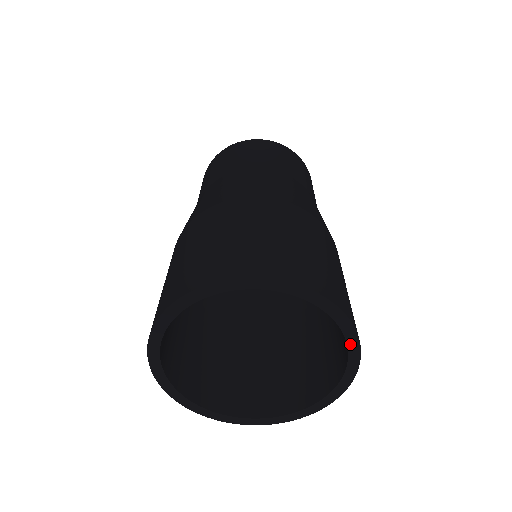
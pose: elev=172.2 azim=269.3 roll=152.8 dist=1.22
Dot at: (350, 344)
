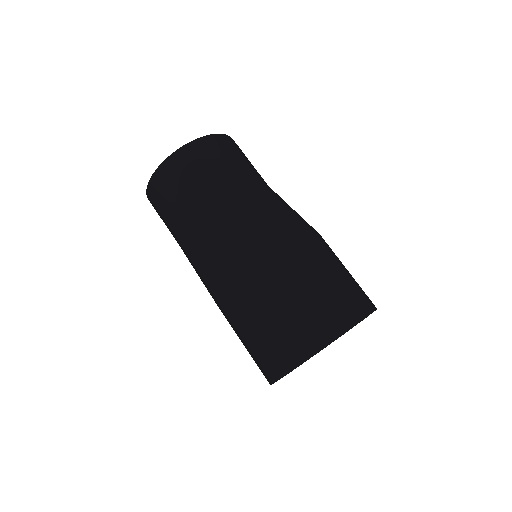
Dot at: occluded
